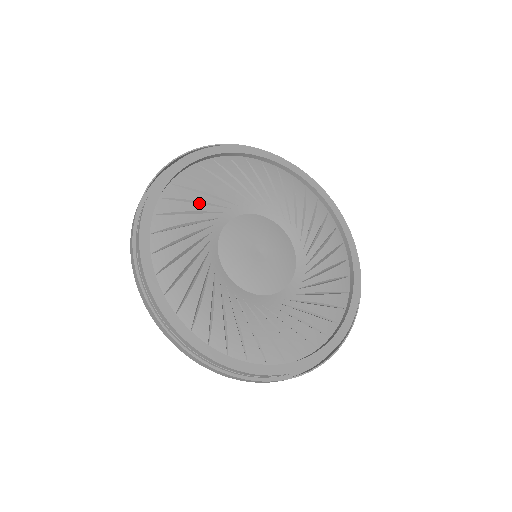
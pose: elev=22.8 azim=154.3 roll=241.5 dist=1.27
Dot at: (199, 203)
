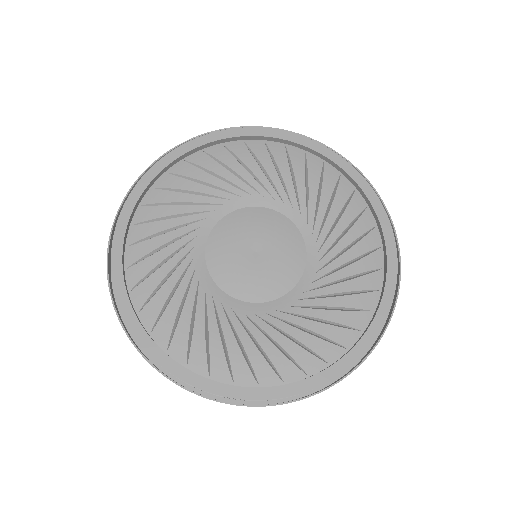
Dot at: (220, 178)
